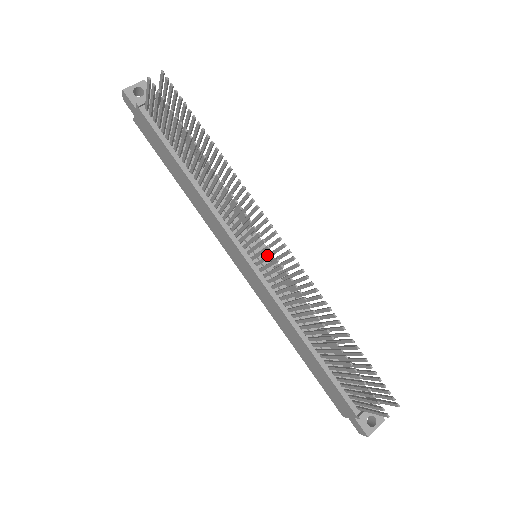
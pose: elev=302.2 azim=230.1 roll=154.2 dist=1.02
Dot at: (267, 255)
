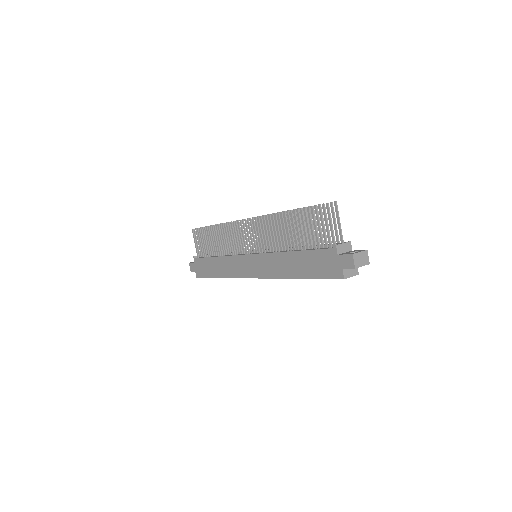
Dot at: (248, 227)
